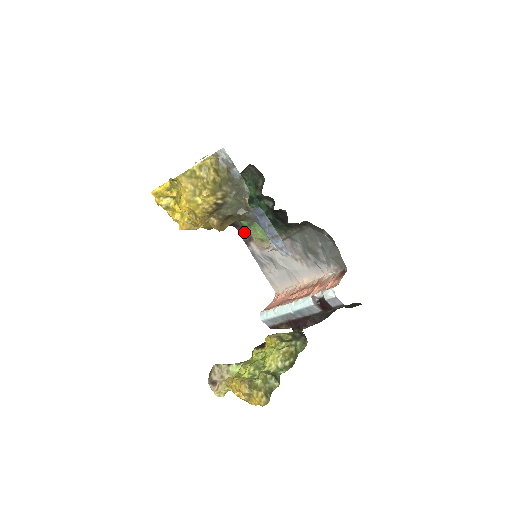
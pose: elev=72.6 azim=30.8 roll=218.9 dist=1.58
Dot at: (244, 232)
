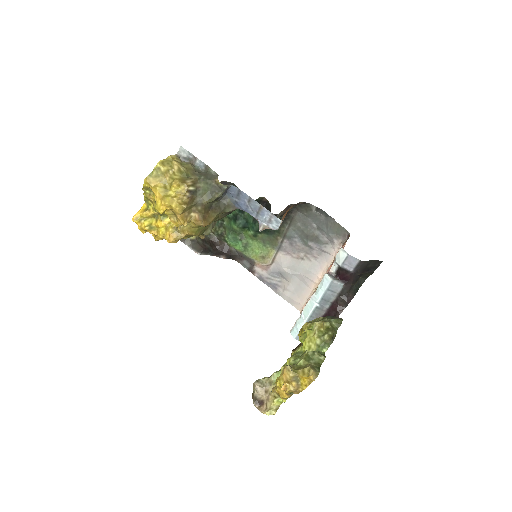
Dot at: (244, 260)
